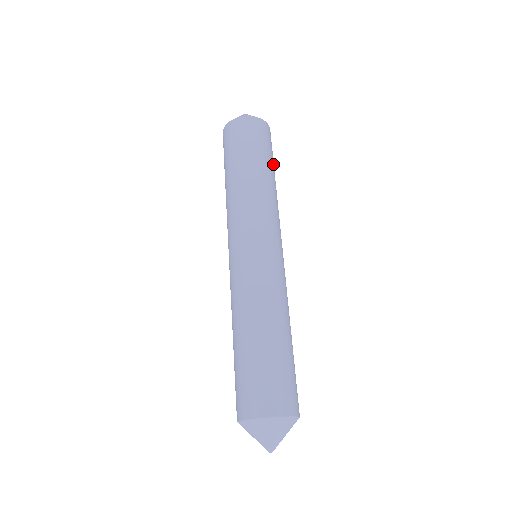
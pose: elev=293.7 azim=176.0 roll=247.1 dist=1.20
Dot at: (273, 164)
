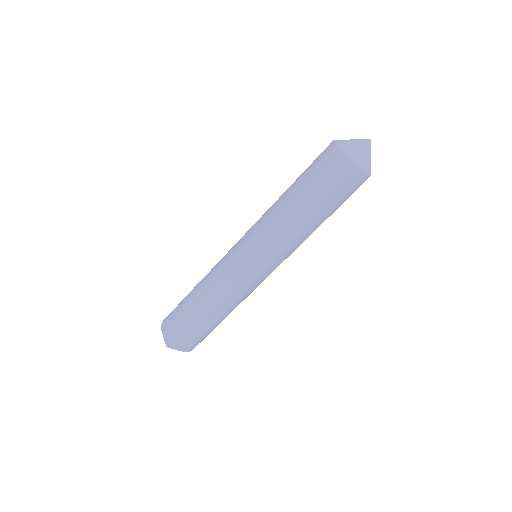
Dot at: occluded
